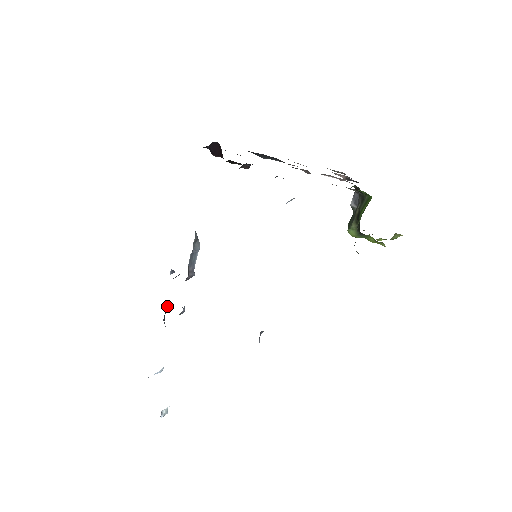
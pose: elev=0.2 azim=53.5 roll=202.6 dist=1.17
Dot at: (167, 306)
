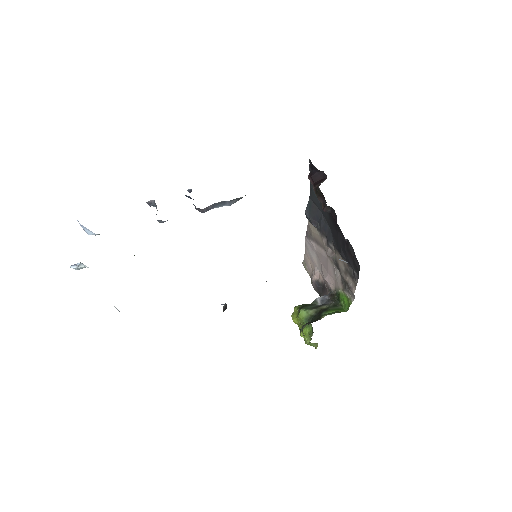
Dot at: (151, 202)
